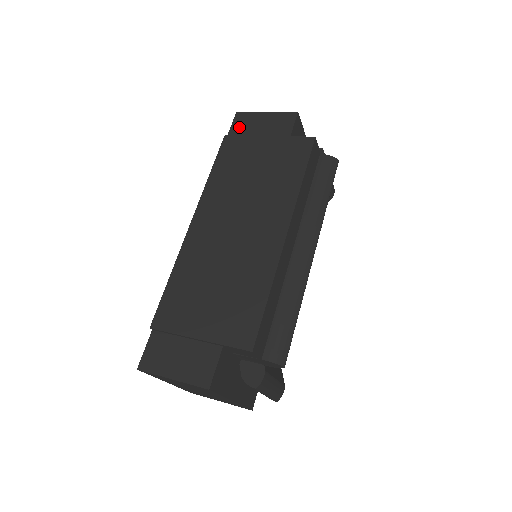
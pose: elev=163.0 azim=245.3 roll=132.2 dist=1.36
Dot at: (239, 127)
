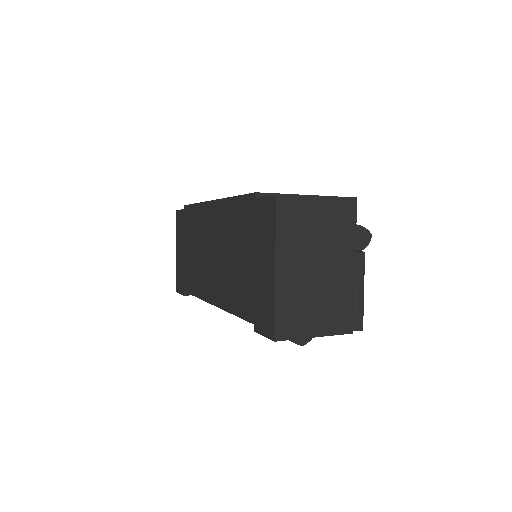
Dot at: occluded
